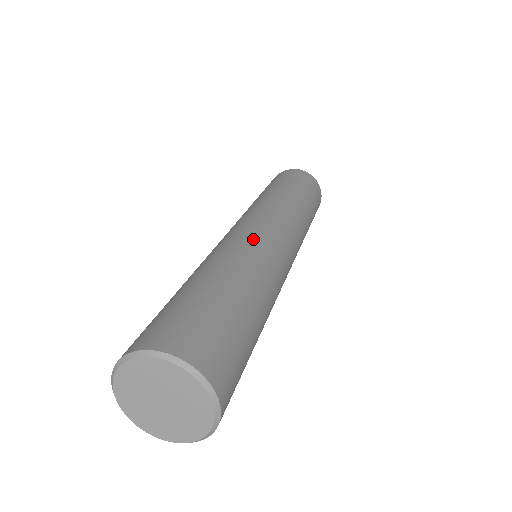
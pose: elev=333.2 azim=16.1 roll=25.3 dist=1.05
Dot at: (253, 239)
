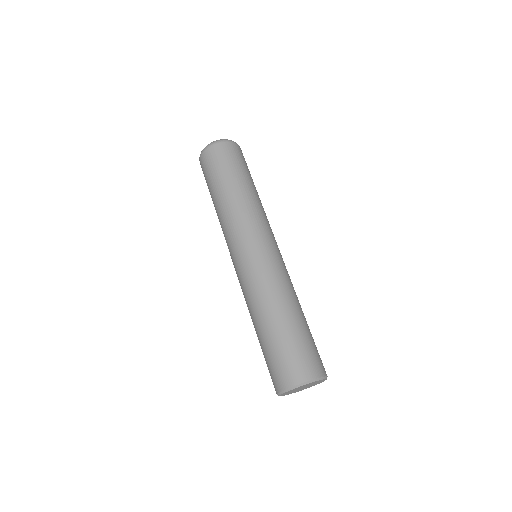
Dot at: occluded
